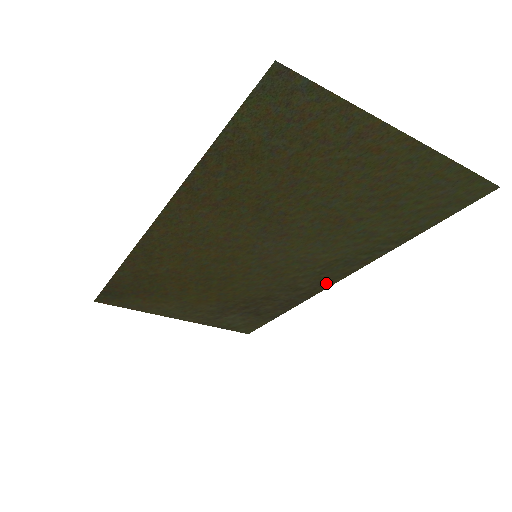
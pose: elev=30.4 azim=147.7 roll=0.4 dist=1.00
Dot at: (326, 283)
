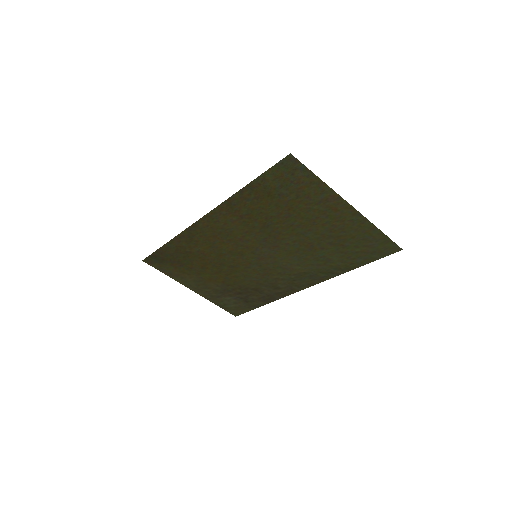
Dot at: (296, 288)
